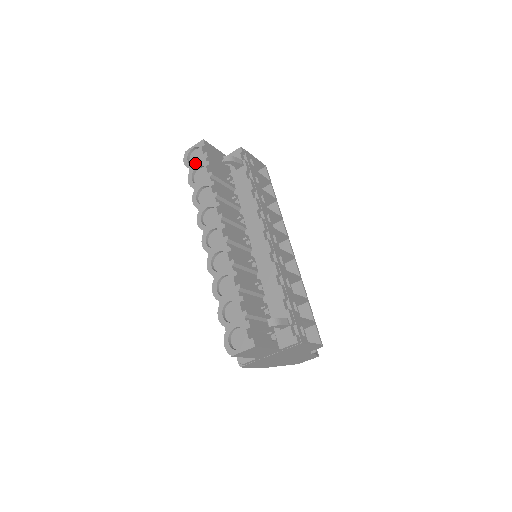
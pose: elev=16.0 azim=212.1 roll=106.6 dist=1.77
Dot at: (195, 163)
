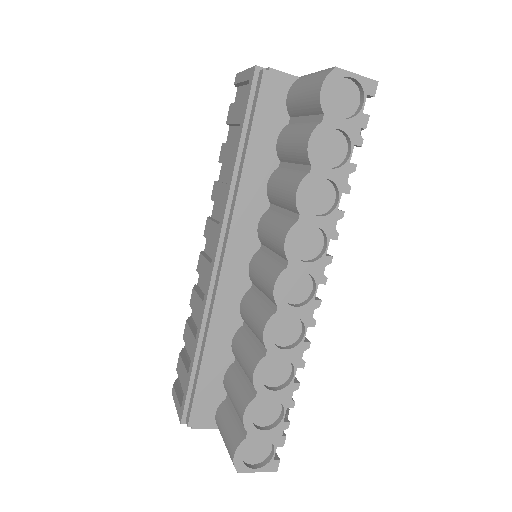
Dot at: (341, 116)
